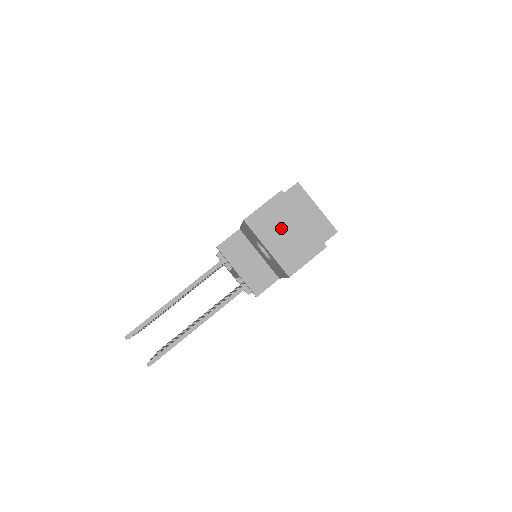
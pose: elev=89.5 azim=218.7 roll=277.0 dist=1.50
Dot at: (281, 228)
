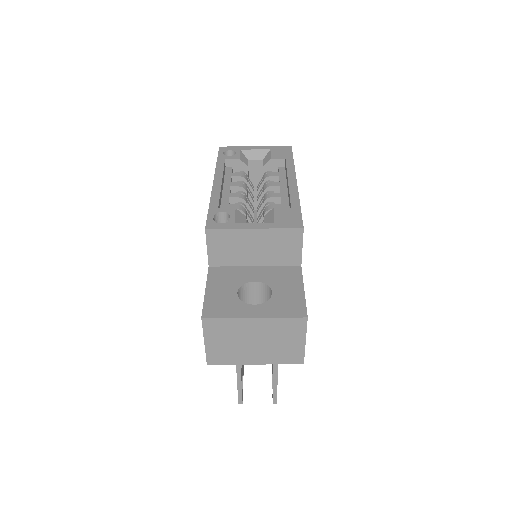
Dot at: (245, 342)
